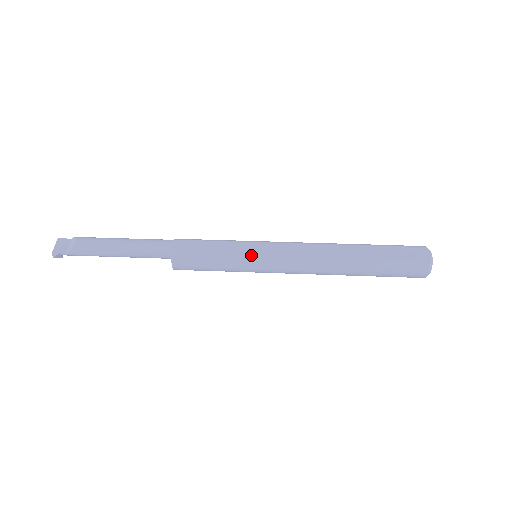
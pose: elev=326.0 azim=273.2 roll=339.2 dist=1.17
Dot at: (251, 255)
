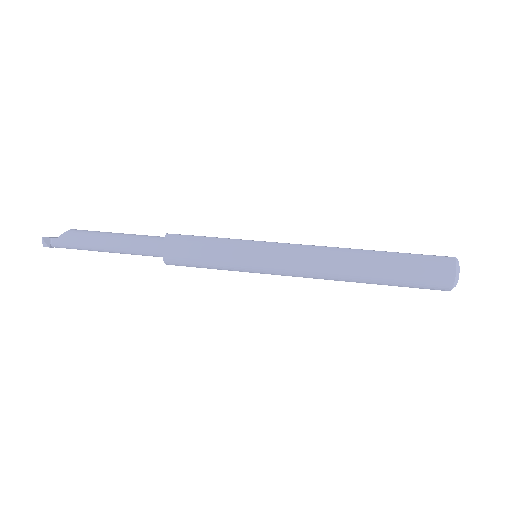
Dot at: (251, 240)
